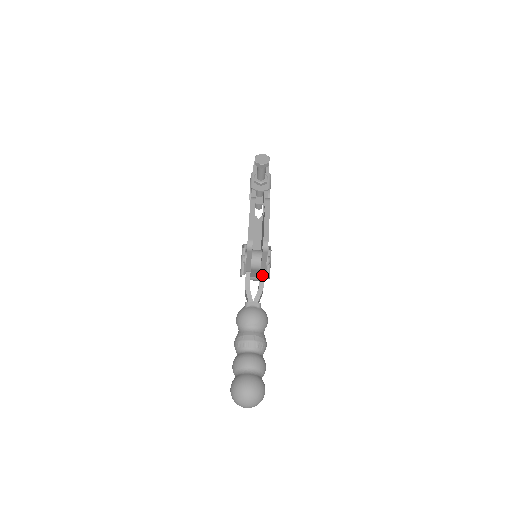
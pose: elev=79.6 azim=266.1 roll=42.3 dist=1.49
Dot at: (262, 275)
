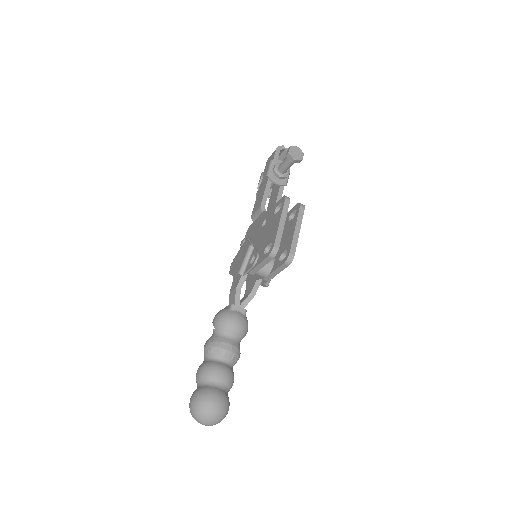
Dot at: (259, 281)
